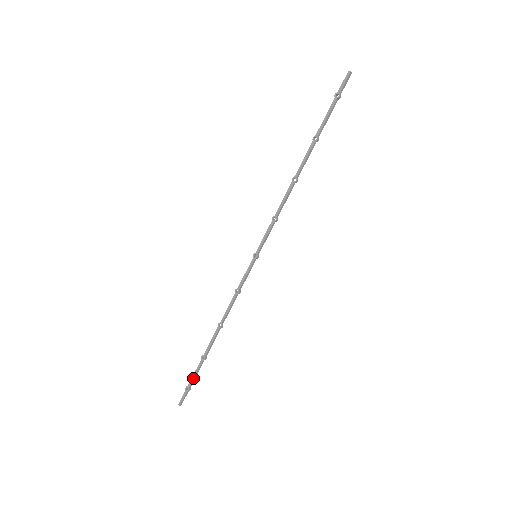
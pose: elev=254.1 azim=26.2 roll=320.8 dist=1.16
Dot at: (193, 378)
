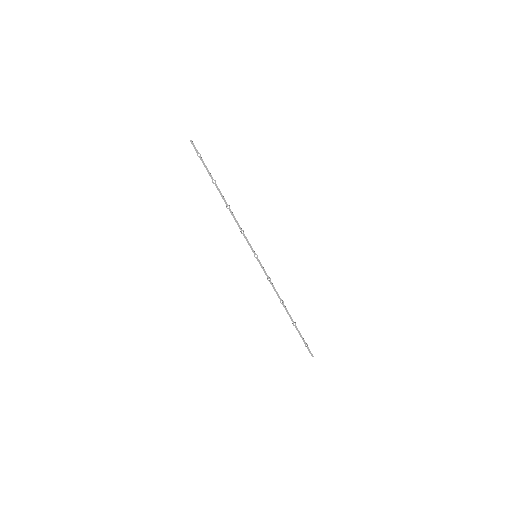
Dot at: (302, 338)
